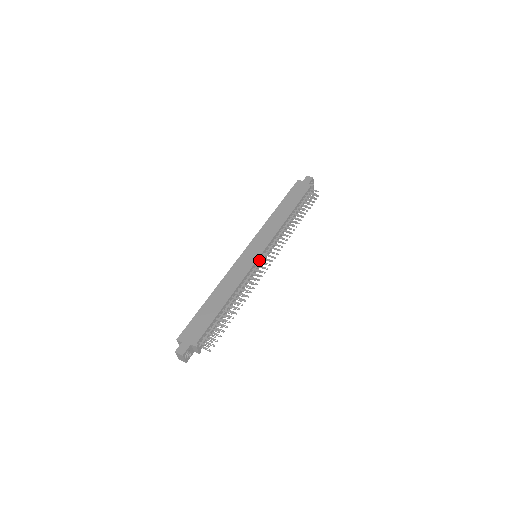
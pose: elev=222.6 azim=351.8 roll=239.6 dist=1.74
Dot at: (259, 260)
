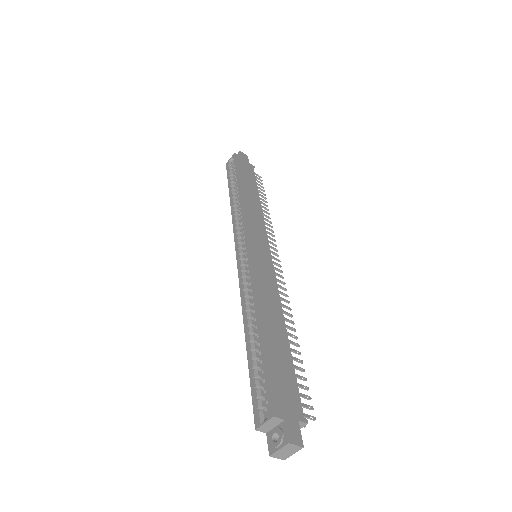
Dot at: occluded
